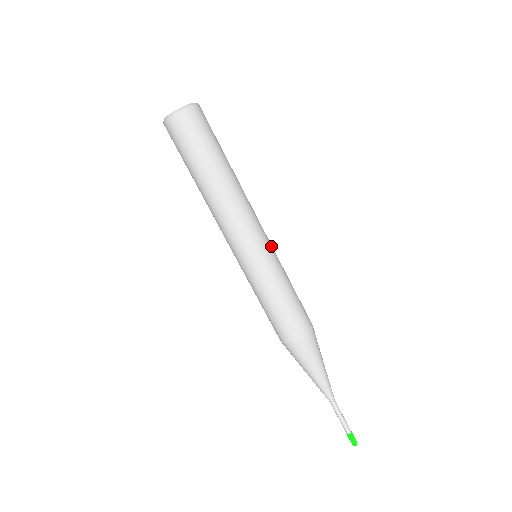
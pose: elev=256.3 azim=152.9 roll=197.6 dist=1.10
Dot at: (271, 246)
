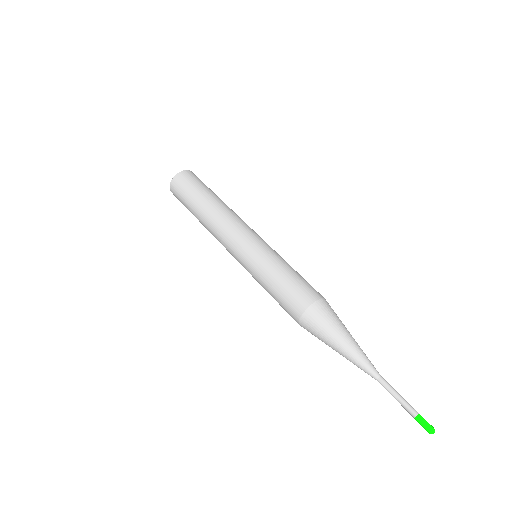
Dot at: (265, 242)
